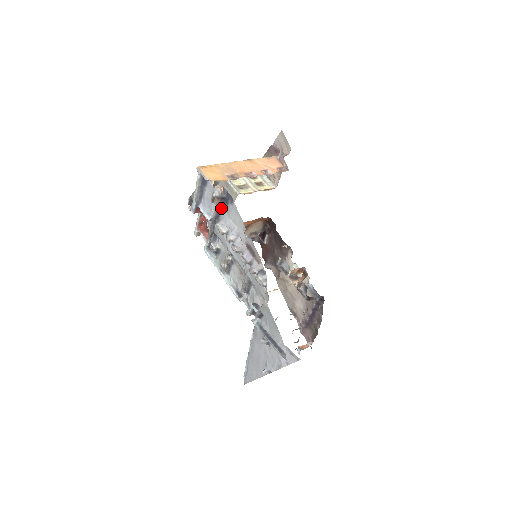
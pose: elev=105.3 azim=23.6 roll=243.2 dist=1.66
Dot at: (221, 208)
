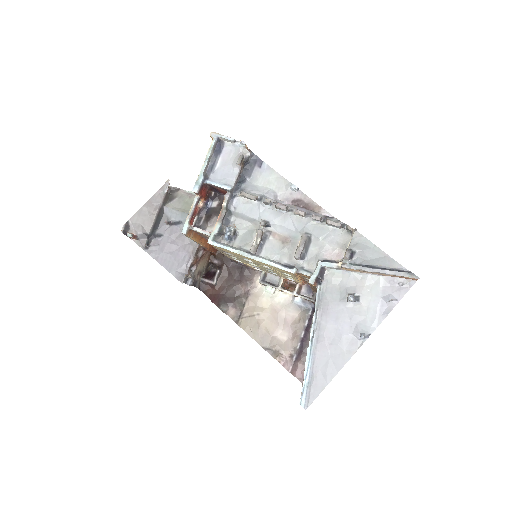
Dot at: (241, 178)
